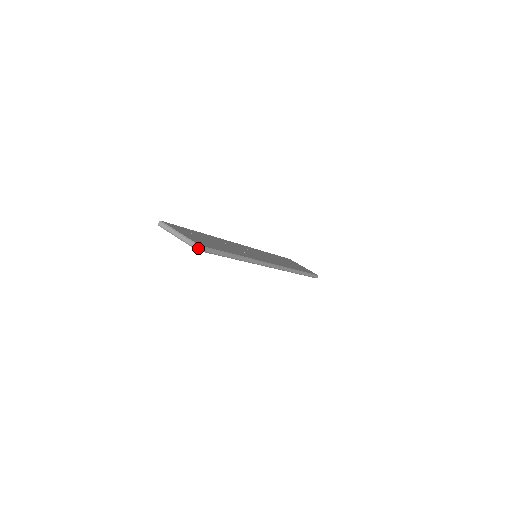
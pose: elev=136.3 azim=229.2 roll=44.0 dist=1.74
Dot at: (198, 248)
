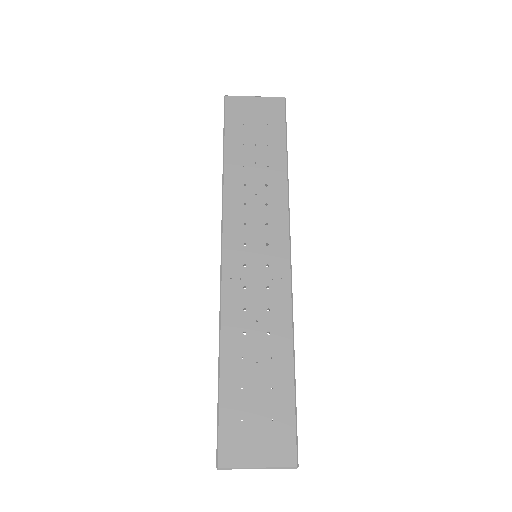
Dot at: (284, 98)
